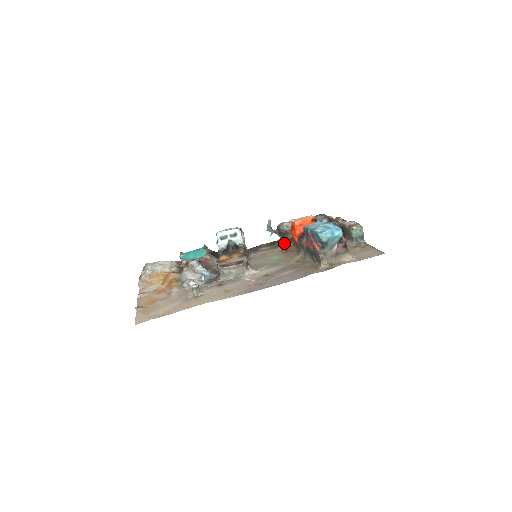
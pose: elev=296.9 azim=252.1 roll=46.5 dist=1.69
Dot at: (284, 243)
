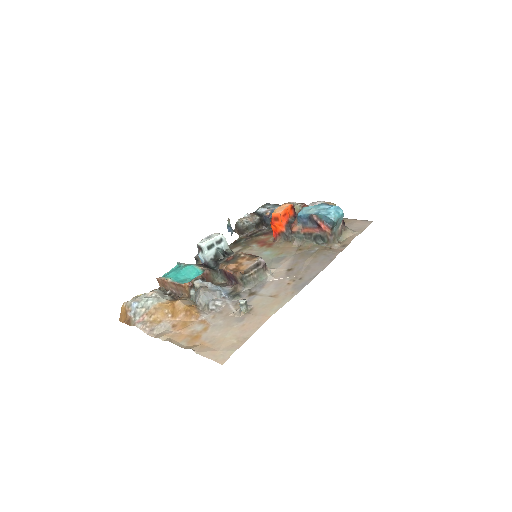
Dot at: (250, 239)
